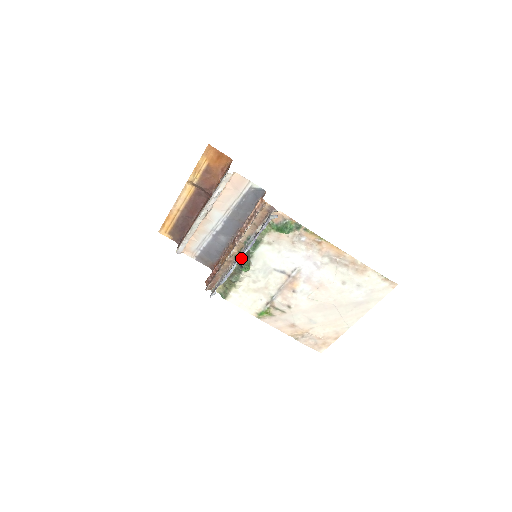
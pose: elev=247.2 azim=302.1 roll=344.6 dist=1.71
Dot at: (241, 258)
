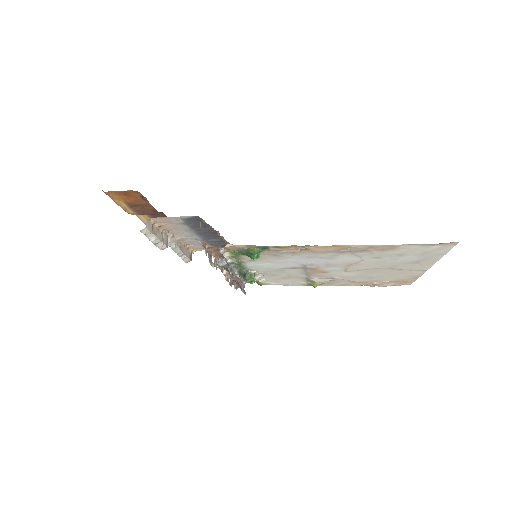
Dot at: (238, 272)
